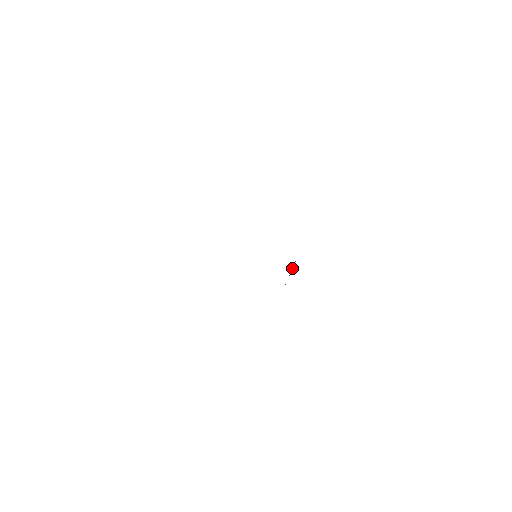
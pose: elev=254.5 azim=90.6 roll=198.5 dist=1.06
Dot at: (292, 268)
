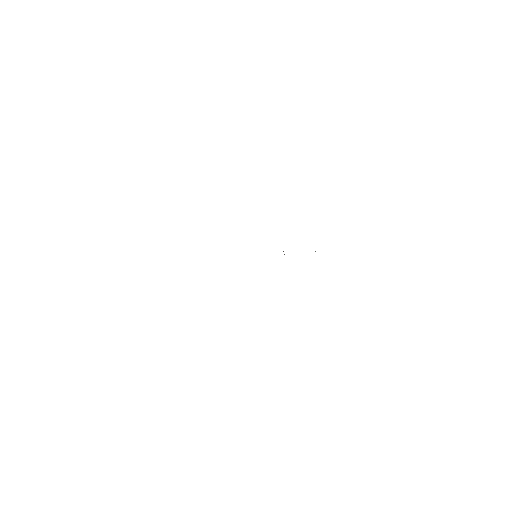
Dot at: (284, 254)
